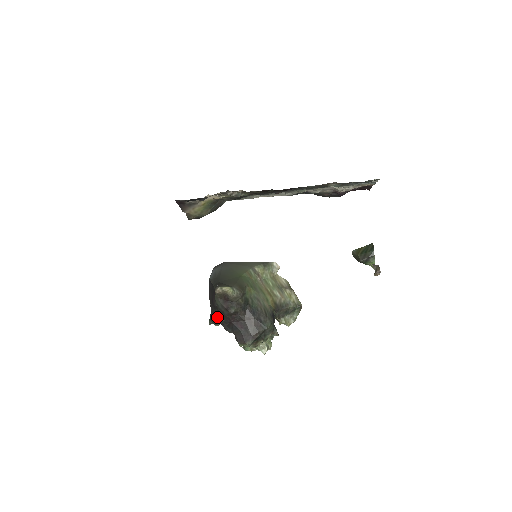
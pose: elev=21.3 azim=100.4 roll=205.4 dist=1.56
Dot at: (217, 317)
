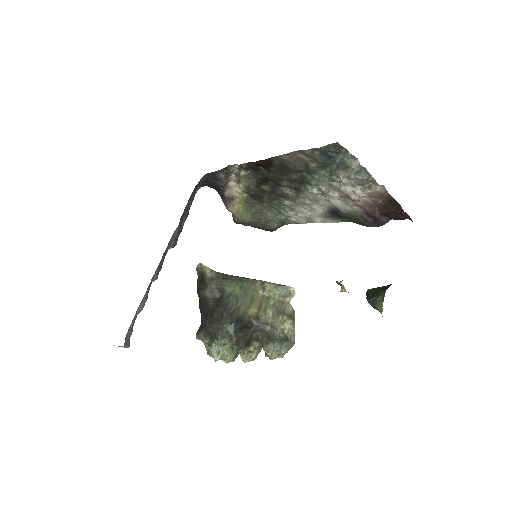
Dot at: occluded
